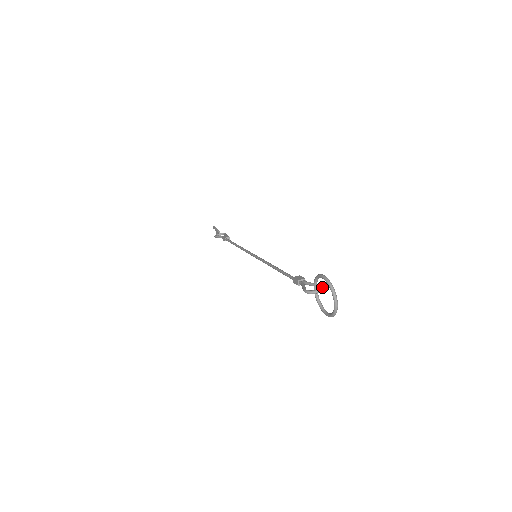
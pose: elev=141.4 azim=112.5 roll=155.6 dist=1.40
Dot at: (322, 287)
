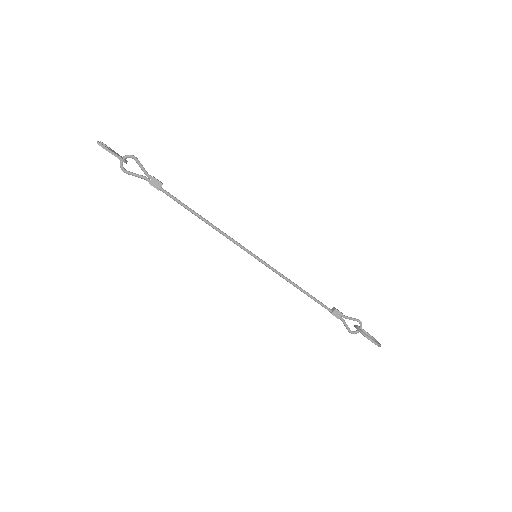
Dot at: occluded
